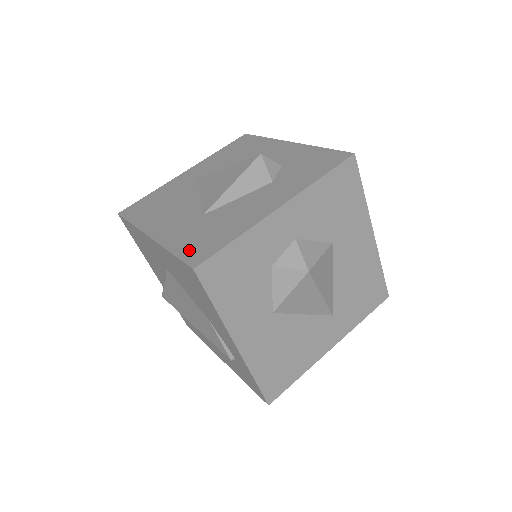
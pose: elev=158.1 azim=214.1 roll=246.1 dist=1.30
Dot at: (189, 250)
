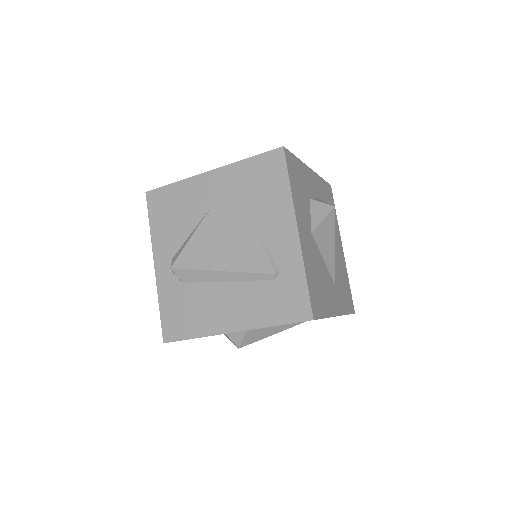
Dot at: occluded
